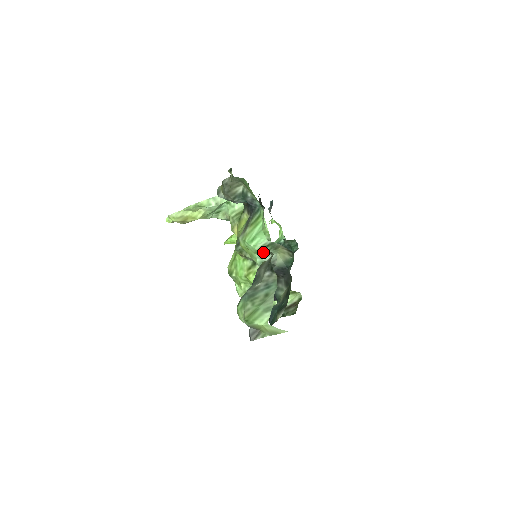
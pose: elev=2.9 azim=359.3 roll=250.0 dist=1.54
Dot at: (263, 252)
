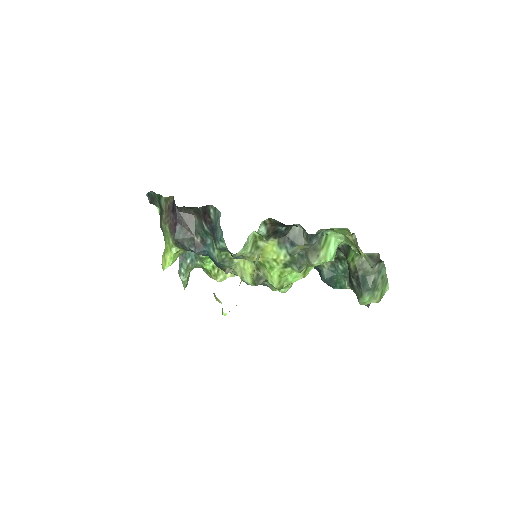
Dot at: occluded
